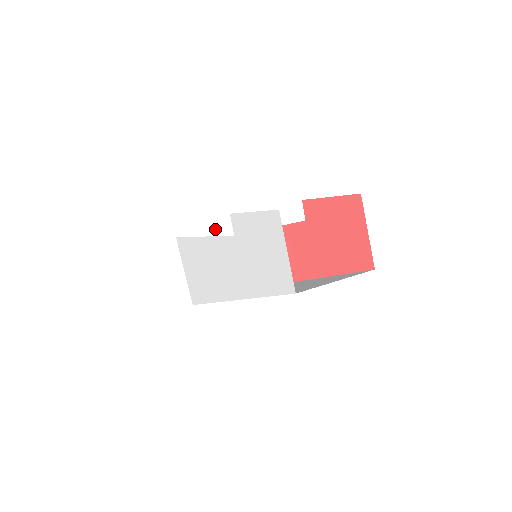
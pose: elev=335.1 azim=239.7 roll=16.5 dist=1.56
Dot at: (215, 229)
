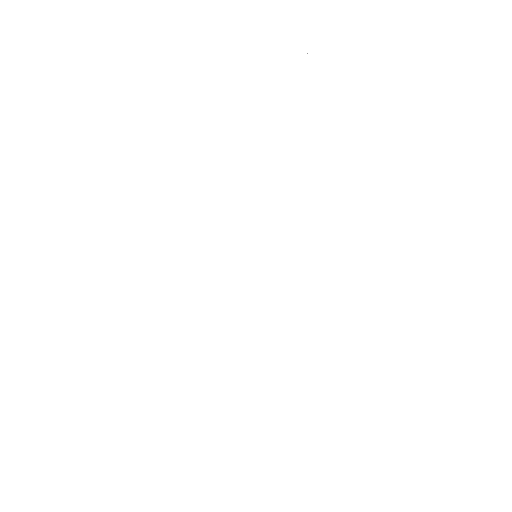
Dot at: occluded
